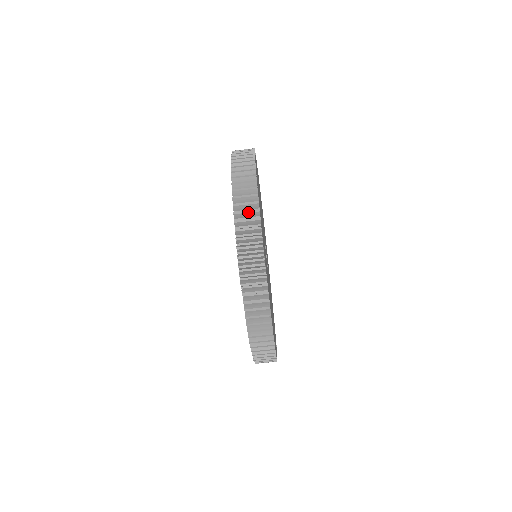
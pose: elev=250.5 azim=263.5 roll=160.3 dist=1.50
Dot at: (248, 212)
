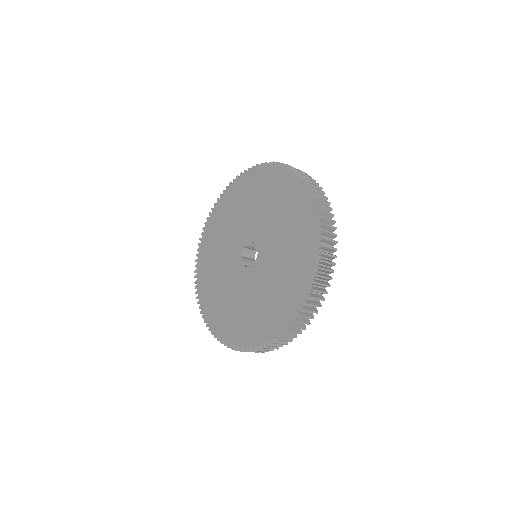
Dot at: occluded
